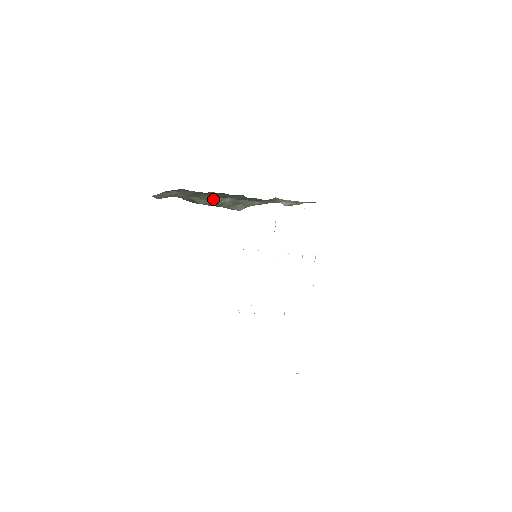
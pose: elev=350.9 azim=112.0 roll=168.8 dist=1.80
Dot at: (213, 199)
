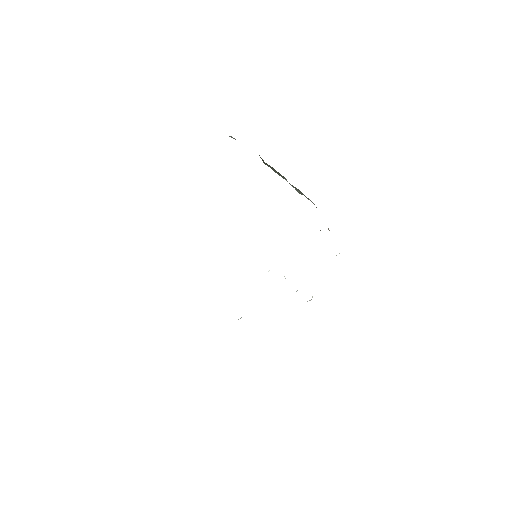
Dot at: occluded
